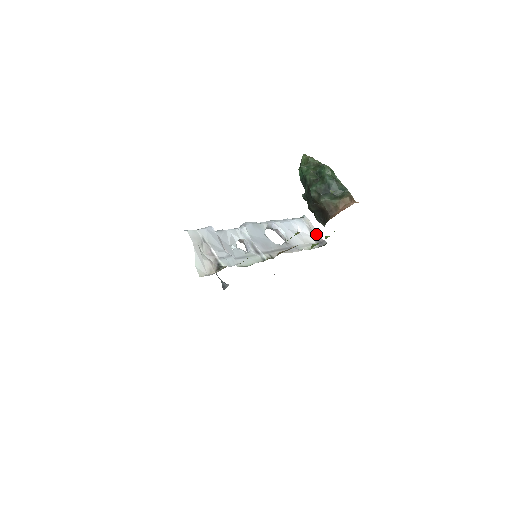
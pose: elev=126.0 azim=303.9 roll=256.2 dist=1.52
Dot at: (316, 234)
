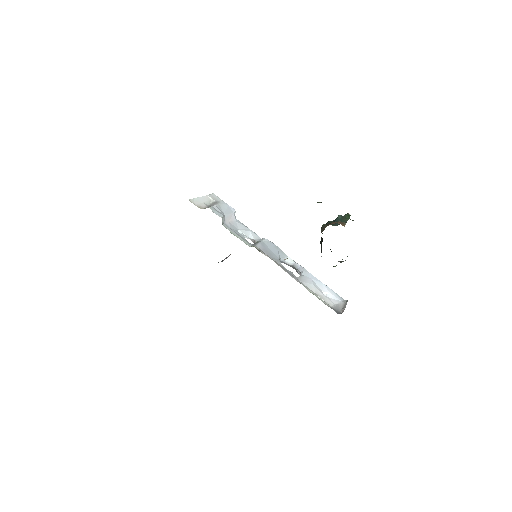
Dot at: (343, 309)
